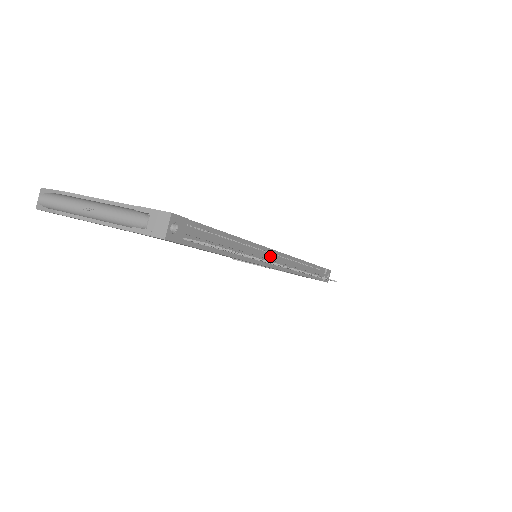
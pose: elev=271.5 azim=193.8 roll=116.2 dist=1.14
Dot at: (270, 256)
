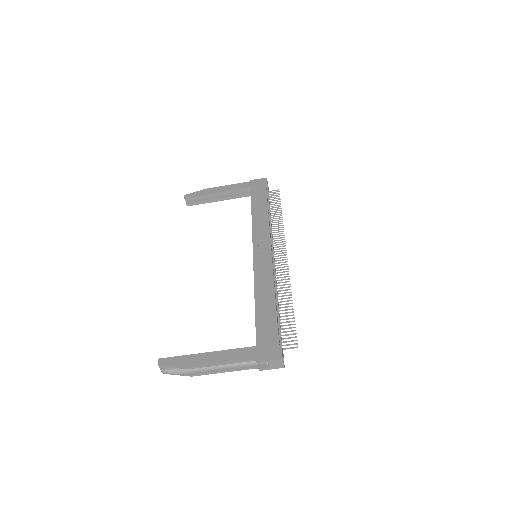
Dot at: (274, 263)
